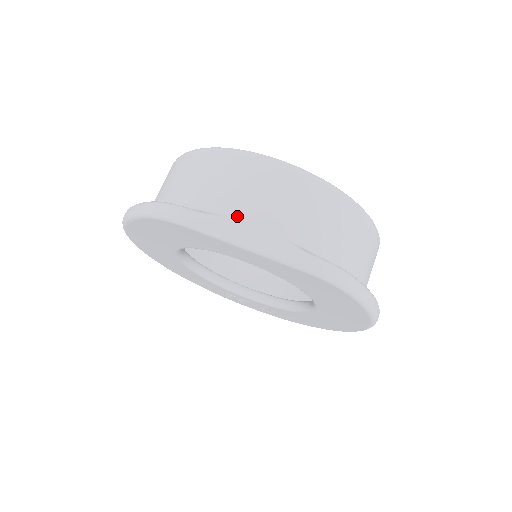
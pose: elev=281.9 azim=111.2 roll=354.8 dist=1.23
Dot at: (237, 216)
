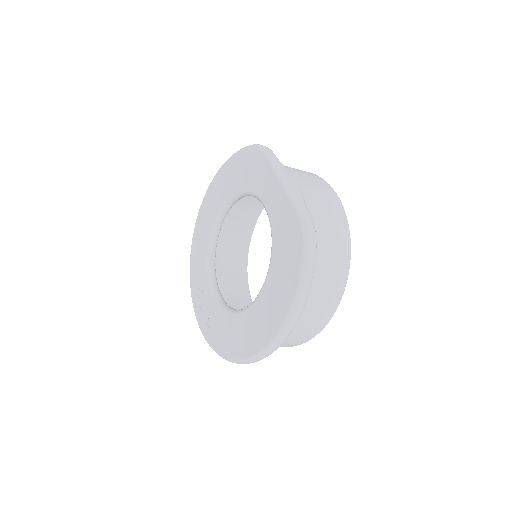
Dot at: (292, 174)
